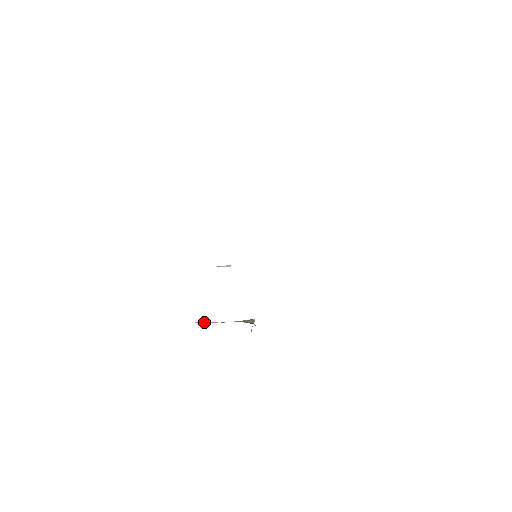
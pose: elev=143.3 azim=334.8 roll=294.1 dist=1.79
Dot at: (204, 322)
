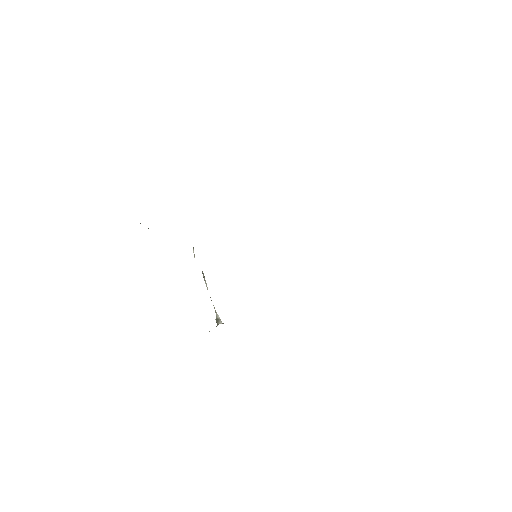
Dot at: (204, 277)
